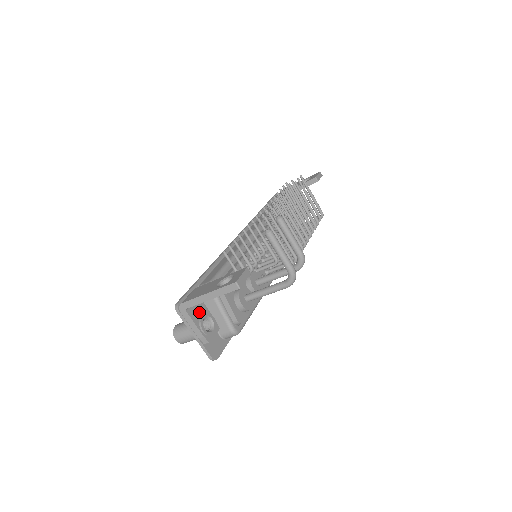
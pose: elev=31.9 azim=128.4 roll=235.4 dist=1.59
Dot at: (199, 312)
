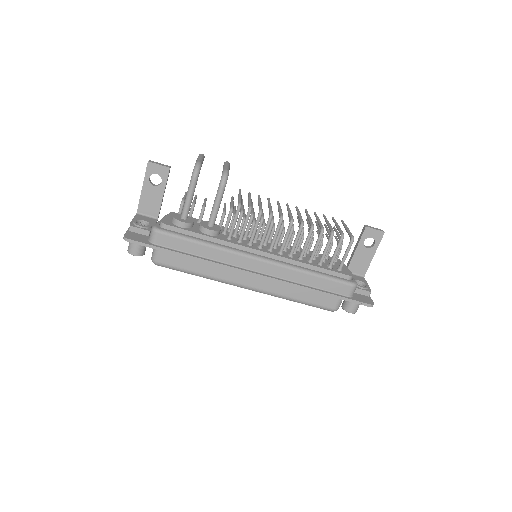
Dot at: (145, 220)
